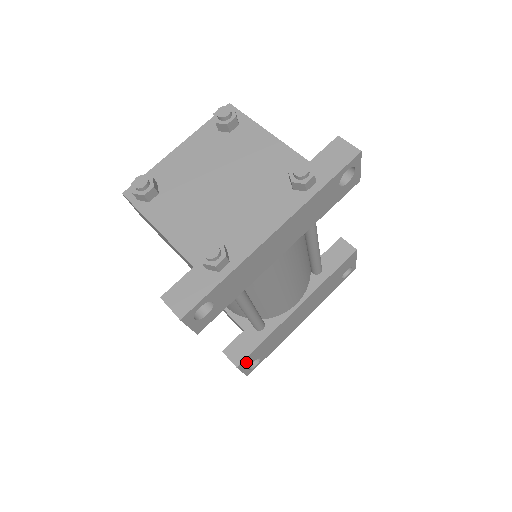
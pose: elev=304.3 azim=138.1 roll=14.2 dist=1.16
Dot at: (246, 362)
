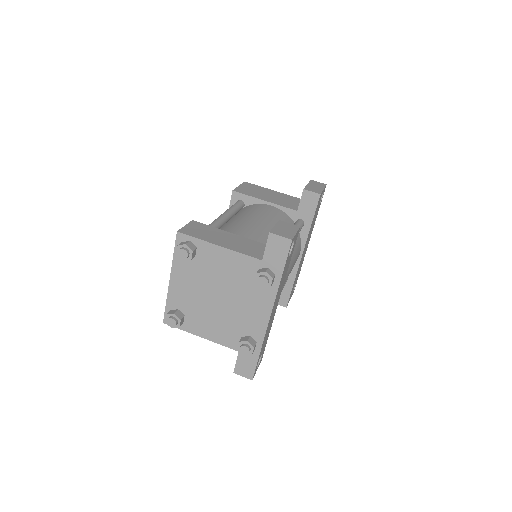
Dot at: occluded
